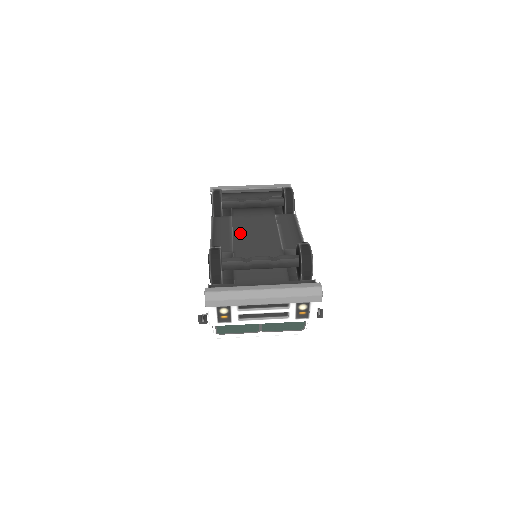
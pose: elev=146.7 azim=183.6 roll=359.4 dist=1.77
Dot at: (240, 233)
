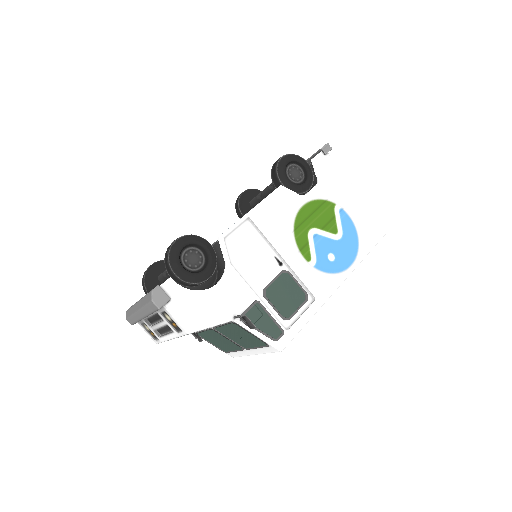
Dot at: occluded
